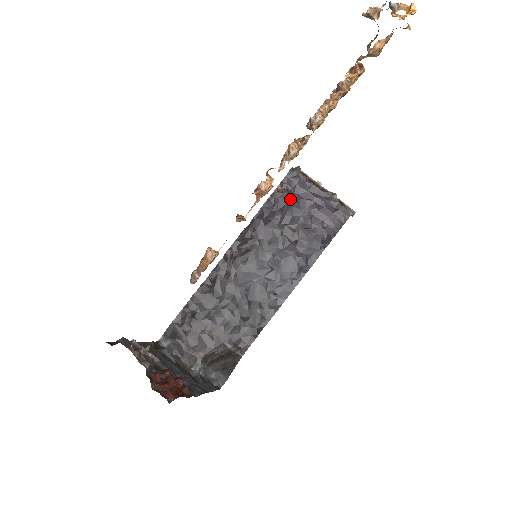
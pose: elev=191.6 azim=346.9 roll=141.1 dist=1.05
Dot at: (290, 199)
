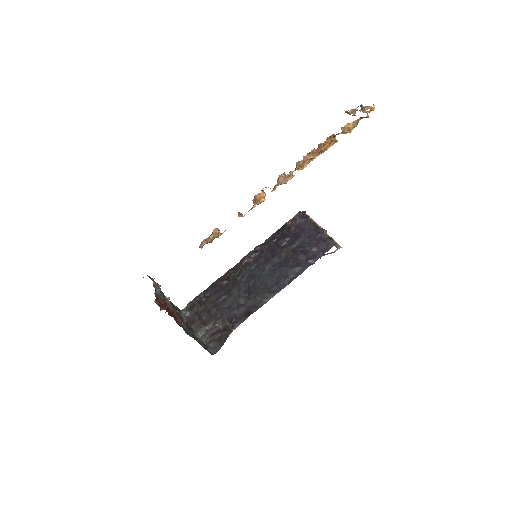
Dot at: (294, 230)
